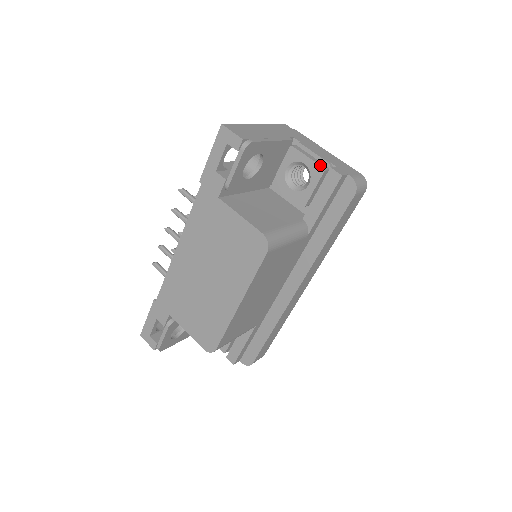
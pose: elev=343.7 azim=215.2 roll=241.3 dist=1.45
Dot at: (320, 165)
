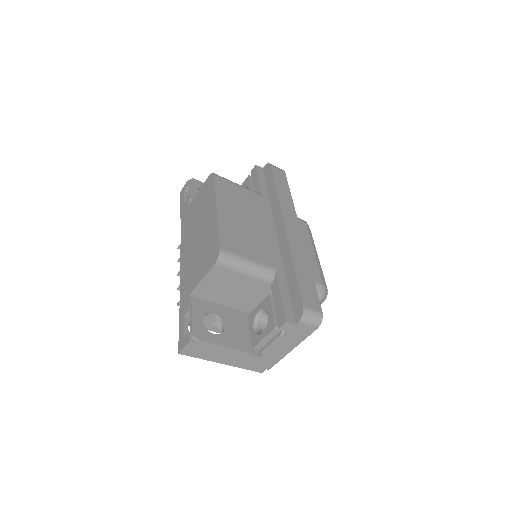
Dot at: (246, 178)
